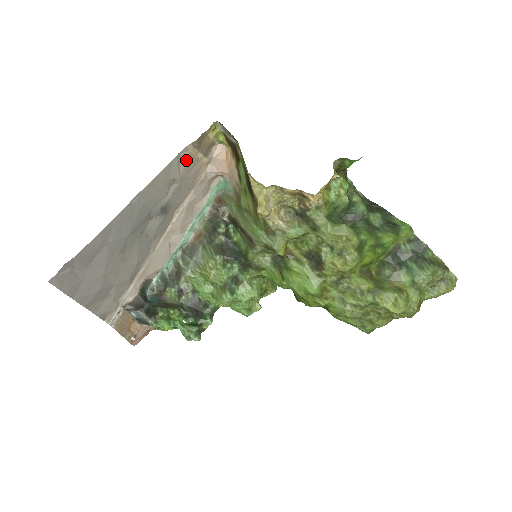
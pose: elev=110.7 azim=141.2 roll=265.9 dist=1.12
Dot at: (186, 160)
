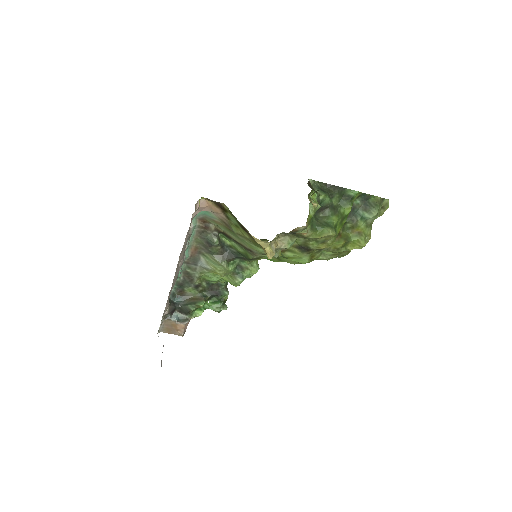
Dot at: occluded
